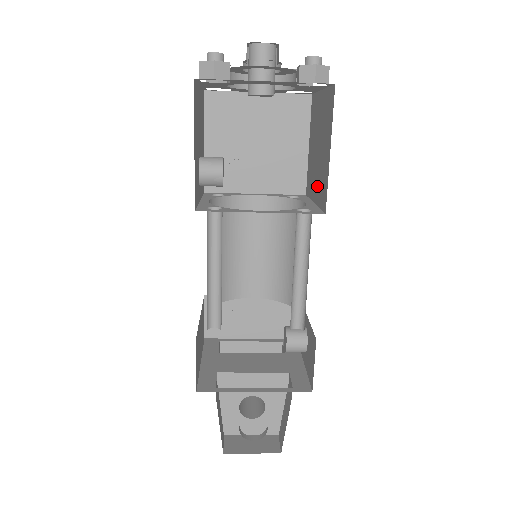
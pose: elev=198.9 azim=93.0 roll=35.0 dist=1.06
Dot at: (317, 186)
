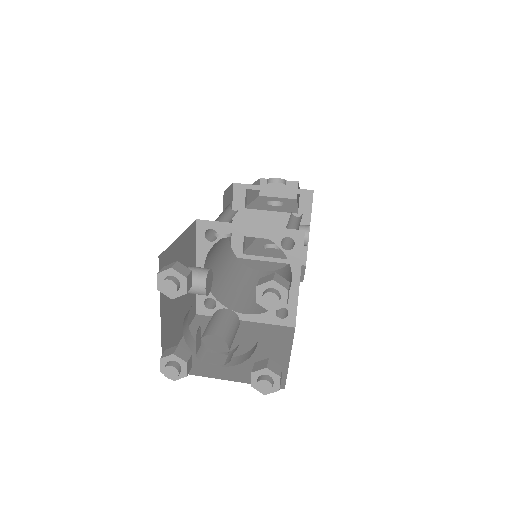
Dot at: occluded
